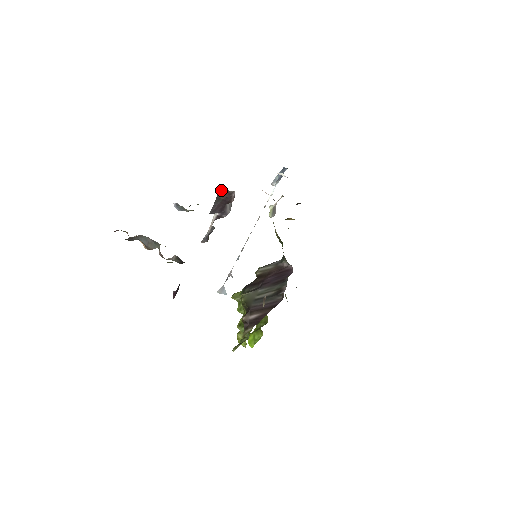
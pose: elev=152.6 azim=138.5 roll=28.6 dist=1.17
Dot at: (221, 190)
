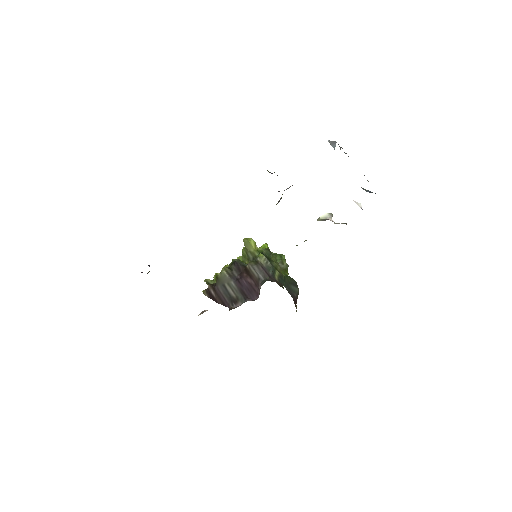
Dot at: occluded
